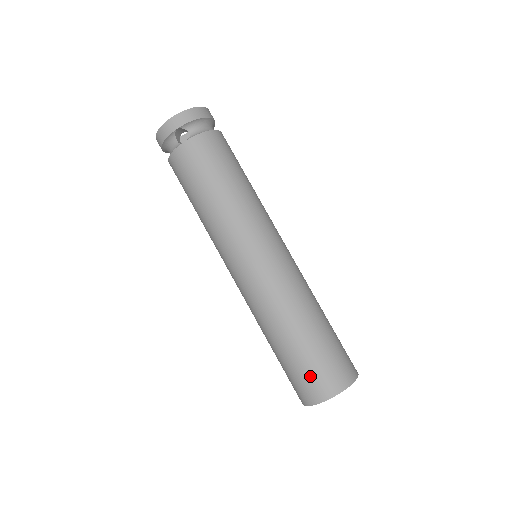
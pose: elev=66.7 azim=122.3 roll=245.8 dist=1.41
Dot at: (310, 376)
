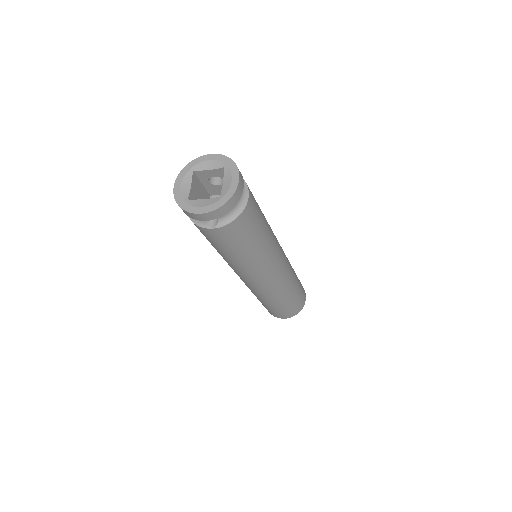
Dot at: (276, 313)
